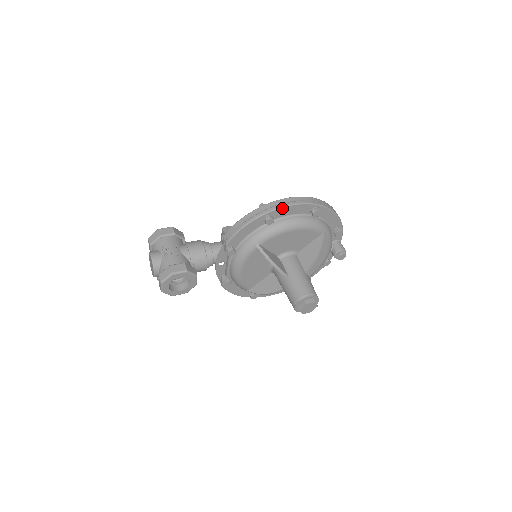
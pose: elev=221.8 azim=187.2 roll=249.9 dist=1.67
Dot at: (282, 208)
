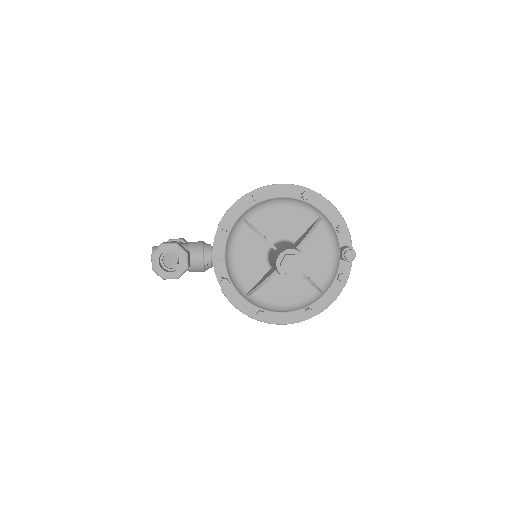
Dot at: (269, 187)
